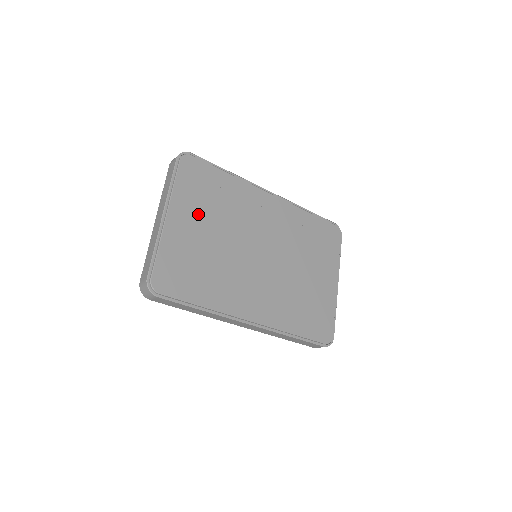
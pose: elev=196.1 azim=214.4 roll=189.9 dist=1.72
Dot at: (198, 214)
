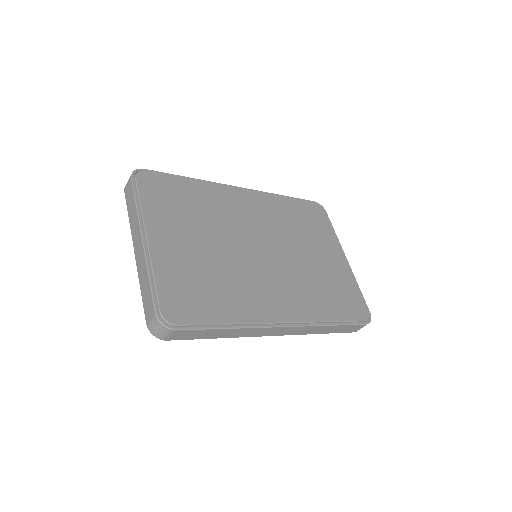
Dot at: (179, 228)
